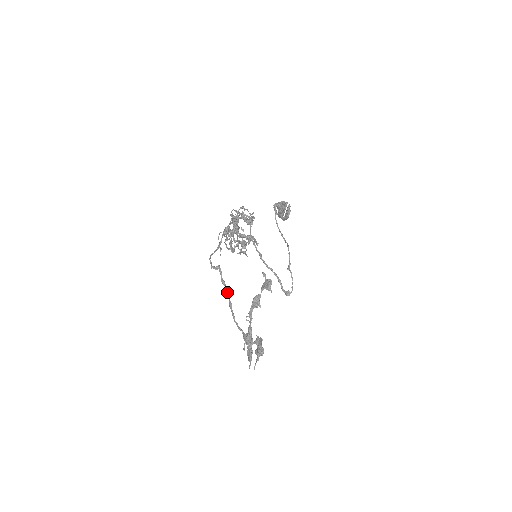
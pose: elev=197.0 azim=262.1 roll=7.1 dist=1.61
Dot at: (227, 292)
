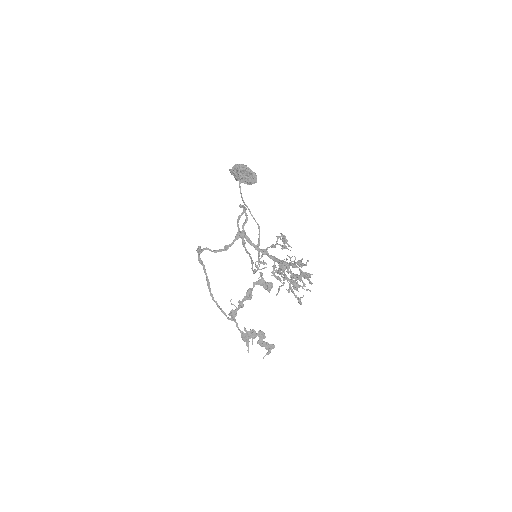
Dot at: (206, 273)
